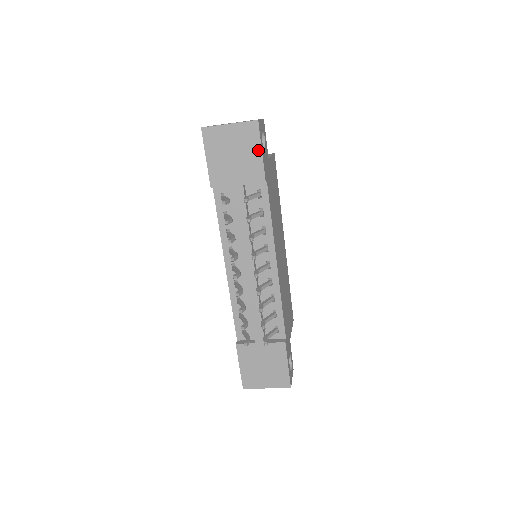
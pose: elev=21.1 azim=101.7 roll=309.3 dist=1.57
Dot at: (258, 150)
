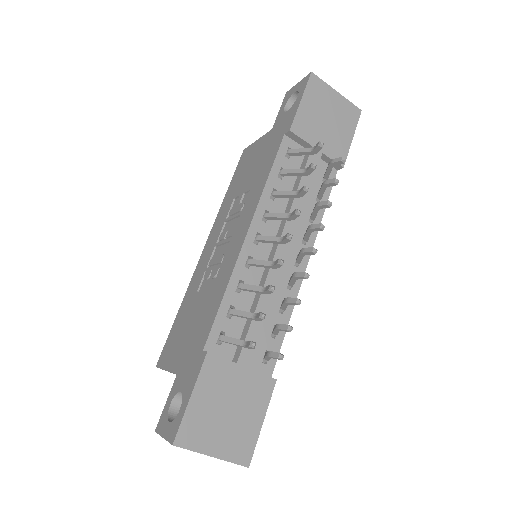
Dot at: (350, 134)
